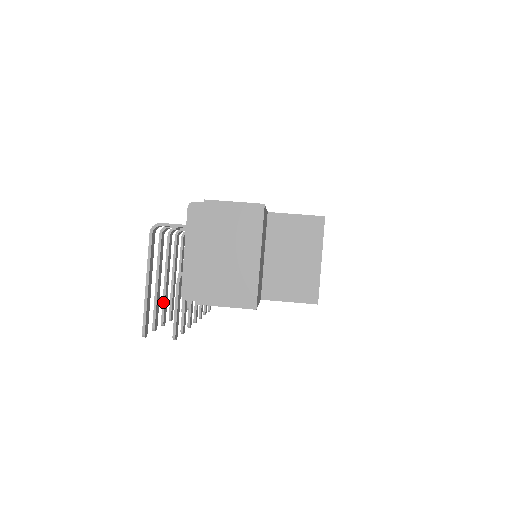
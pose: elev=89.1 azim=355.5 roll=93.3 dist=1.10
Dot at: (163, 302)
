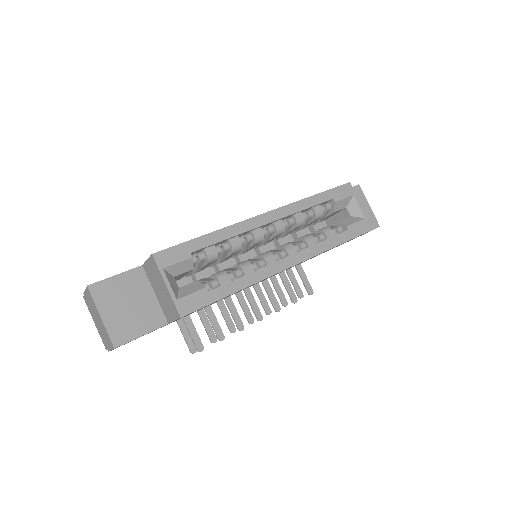
Dot at: (224, 318)
